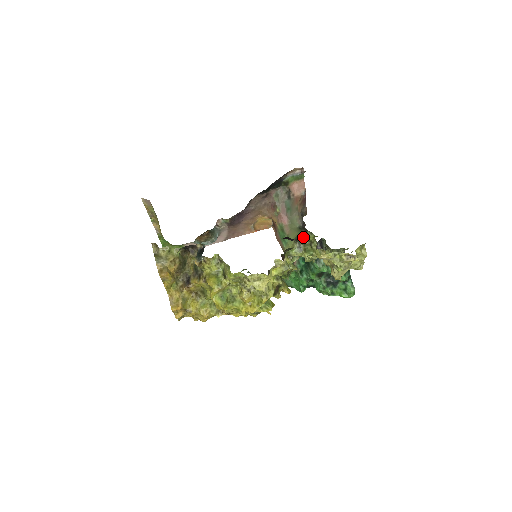
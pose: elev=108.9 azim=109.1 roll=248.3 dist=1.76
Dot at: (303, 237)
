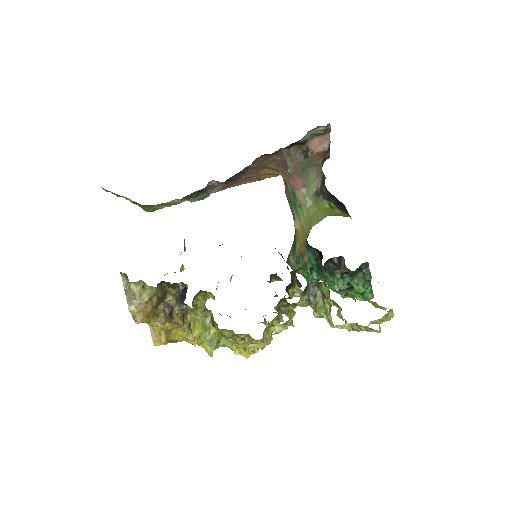
Dot at: (314, 285)
